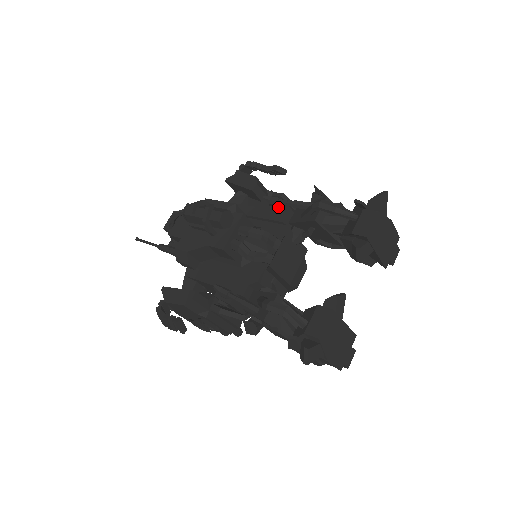
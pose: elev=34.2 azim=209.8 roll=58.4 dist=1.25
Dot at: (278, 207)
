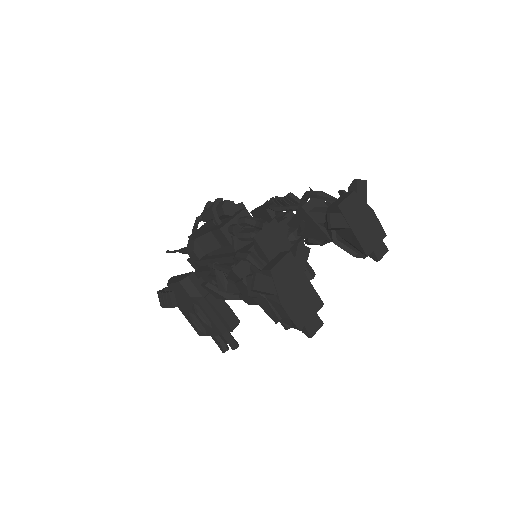
Dot at: (282, 216)
